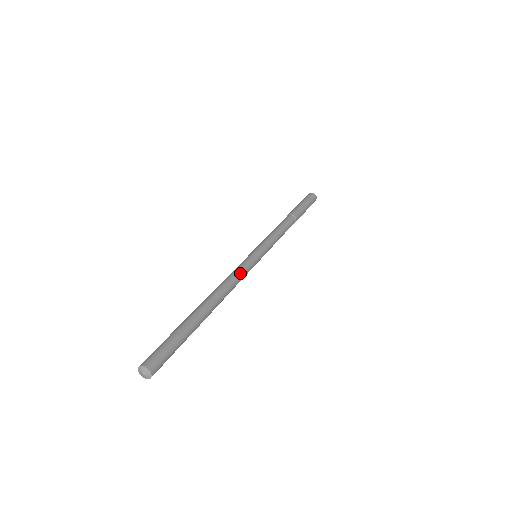
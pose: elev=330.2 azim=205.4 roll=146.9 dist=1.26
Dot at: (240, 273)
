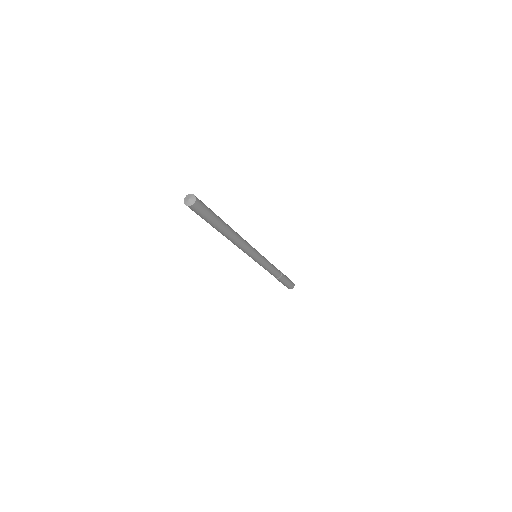
Dot at: (248, 243)
